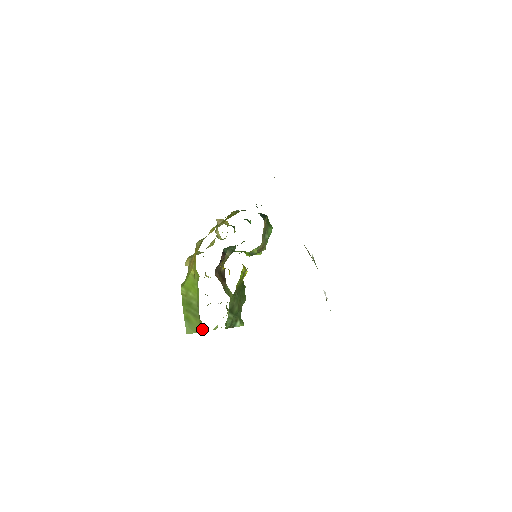
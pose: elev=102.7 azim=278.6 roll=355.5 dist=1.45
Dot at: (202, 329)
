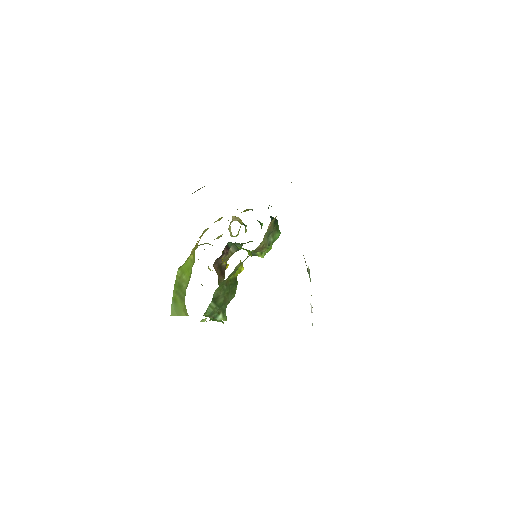
Dot at: (185, 313)
